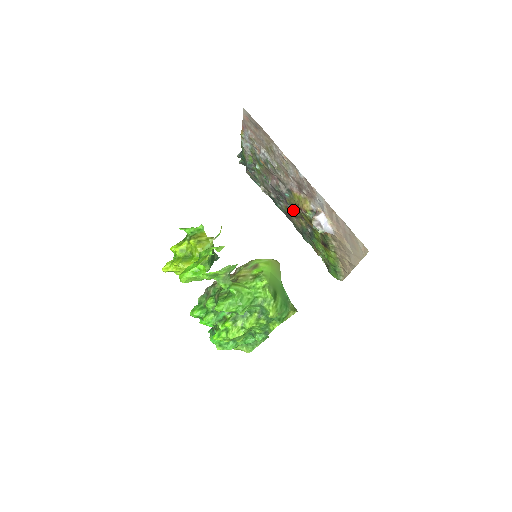
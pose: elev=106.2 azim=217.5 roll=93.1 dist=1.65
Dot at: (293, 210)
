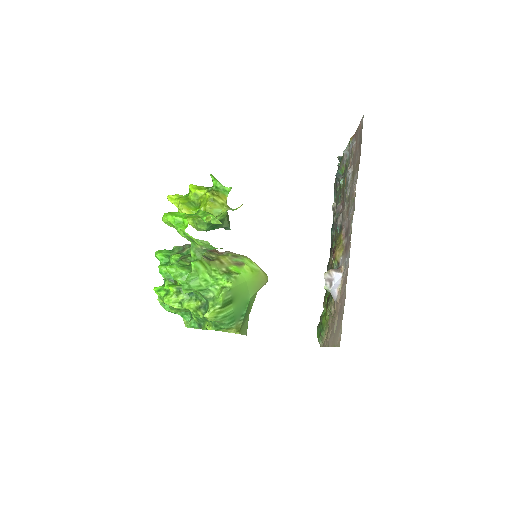
Dot at: occluded
